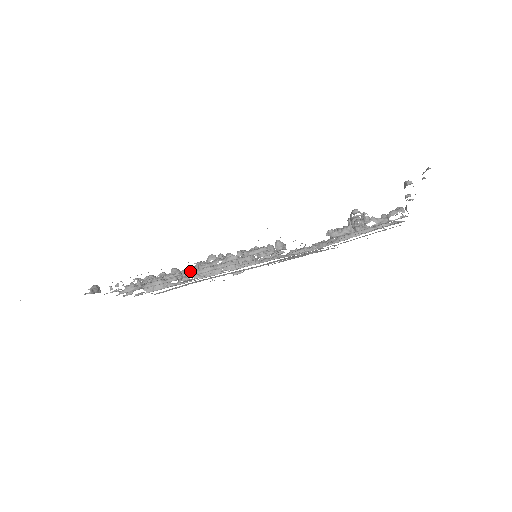
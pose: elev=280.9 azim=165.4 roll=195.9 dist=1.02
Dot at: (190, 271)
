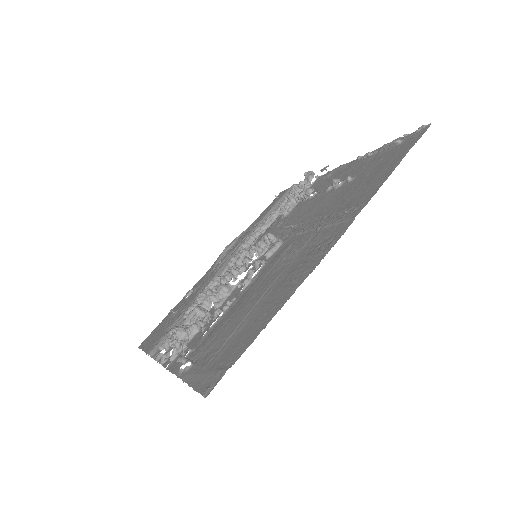
Dot at: (212, 301)
